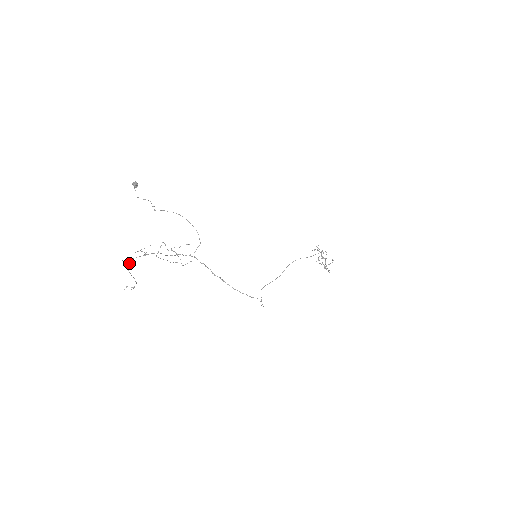
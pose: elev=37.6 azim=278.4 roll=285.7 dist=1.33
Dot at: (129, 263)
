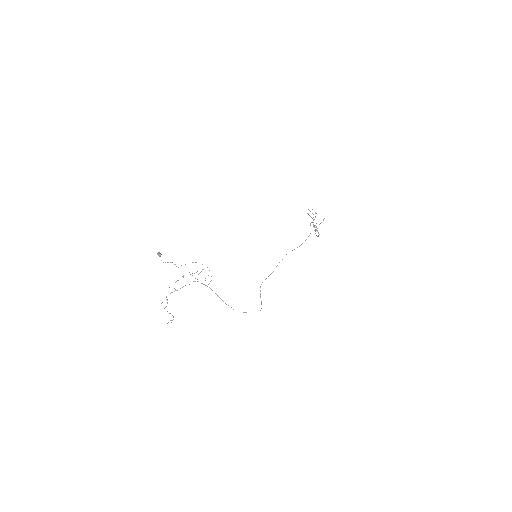
Dot at: occluded
